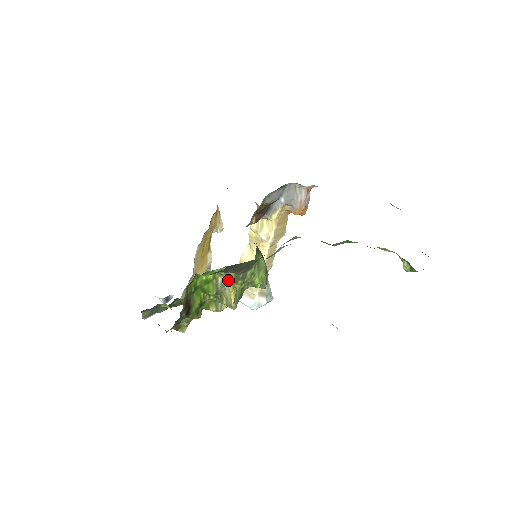
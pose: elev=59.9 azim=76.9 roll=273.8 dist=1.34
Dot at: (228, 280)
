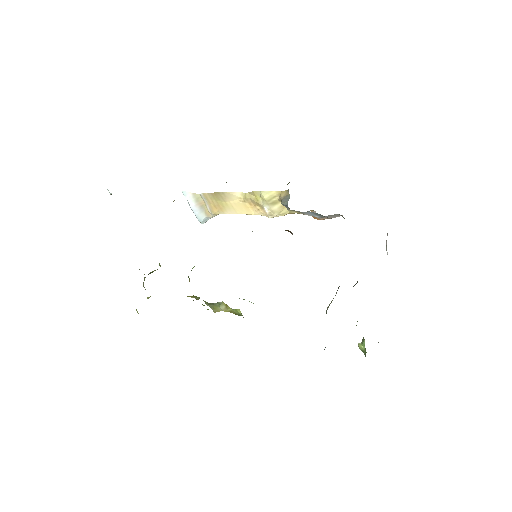
Dot at: (229, 308)
